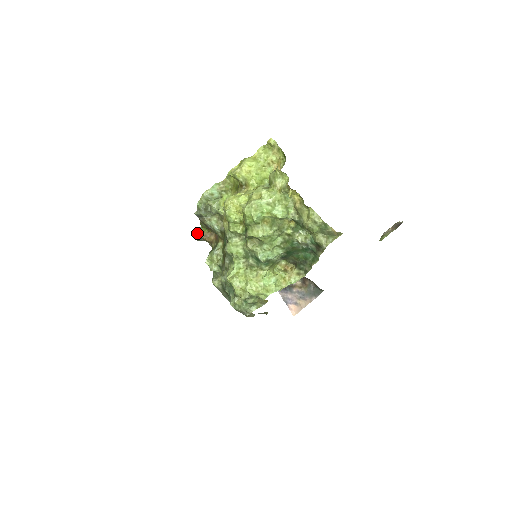
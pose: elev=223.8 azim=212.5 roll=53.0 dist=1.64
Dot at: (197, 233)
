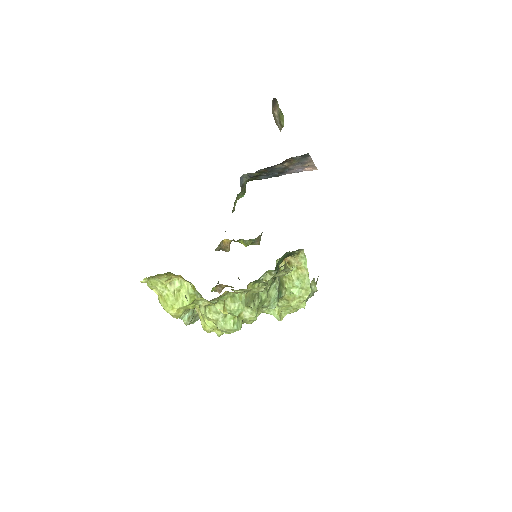
Dot at: occluded
